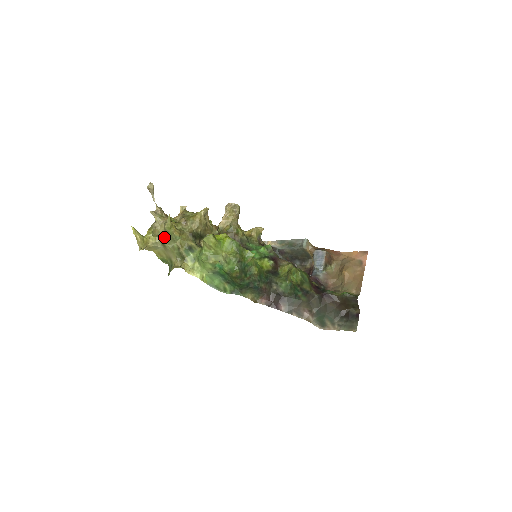
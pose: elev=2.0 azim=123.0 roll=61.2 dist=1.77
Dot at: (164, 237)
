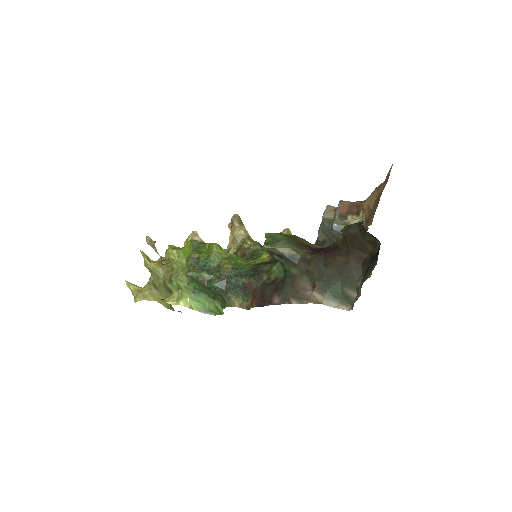
Dot at: (153, 278)
